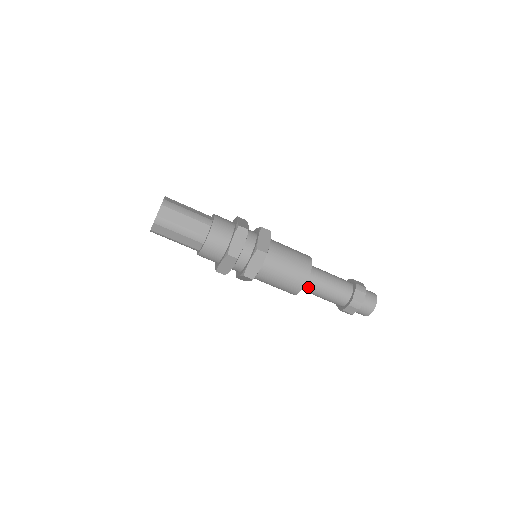
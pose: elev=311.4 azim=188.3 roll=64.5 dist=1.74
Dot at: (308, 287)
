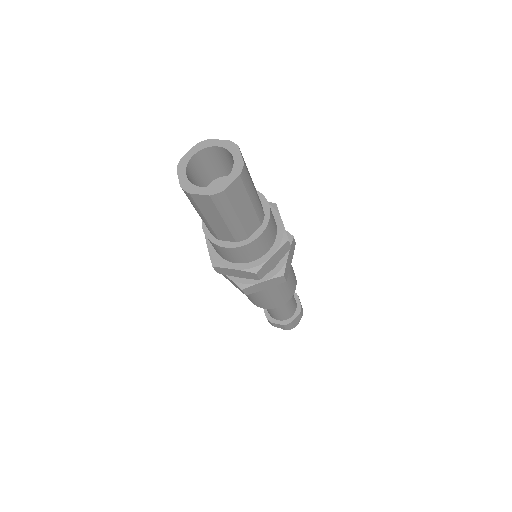
Dot at: occluded
